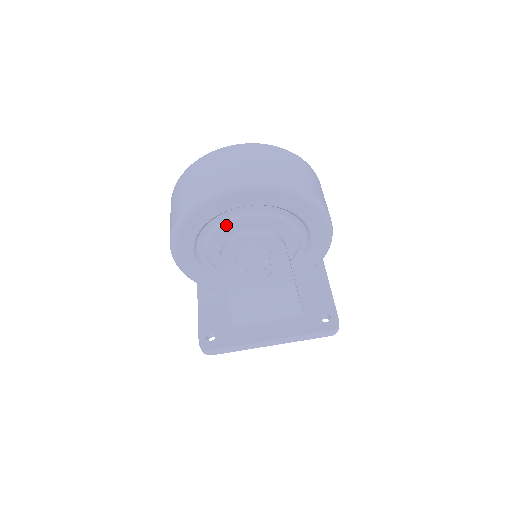
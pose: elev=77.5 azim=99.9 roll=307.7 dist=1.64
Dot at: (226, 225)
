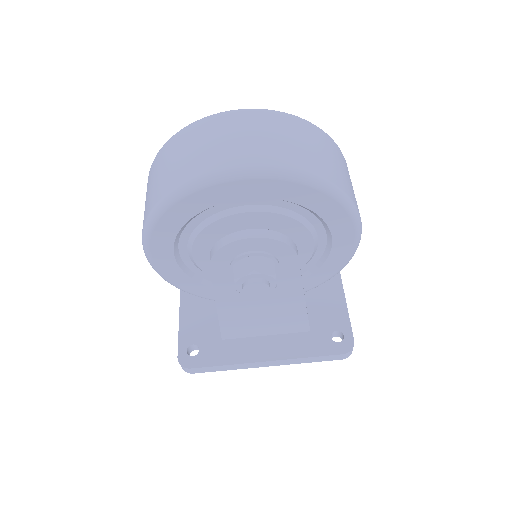
Dot at: (219, 221)
